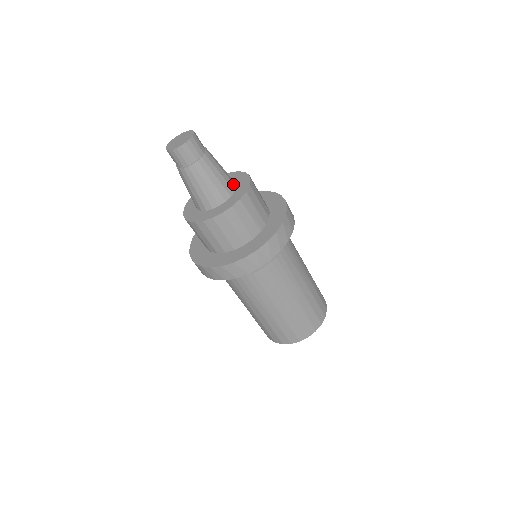
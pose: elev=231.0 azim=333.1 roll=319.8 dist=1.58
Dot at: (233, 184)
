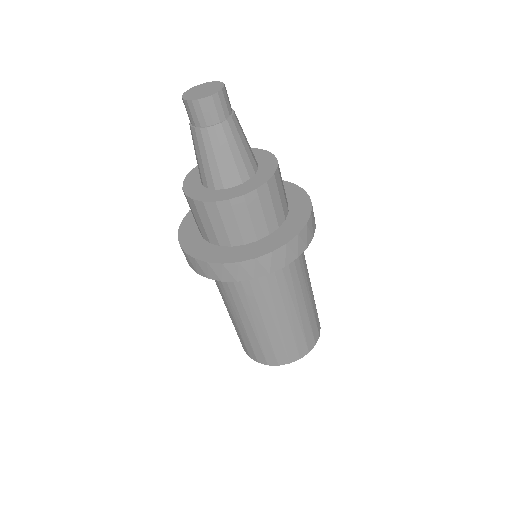
Dot at: occluded
